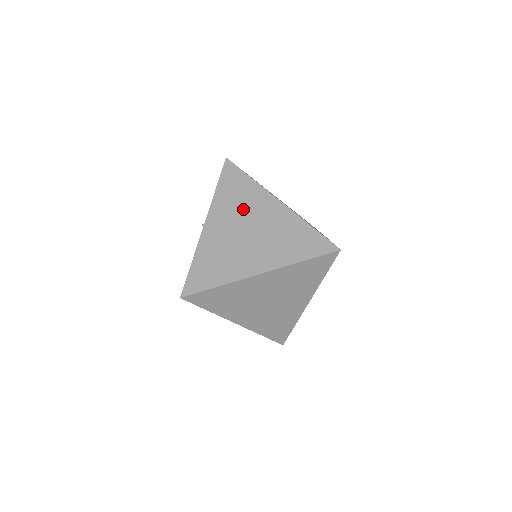
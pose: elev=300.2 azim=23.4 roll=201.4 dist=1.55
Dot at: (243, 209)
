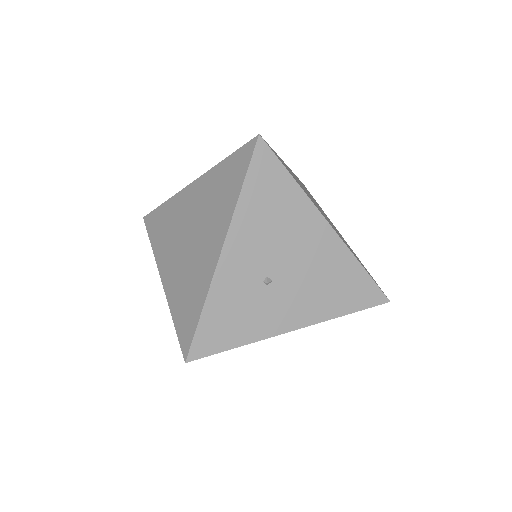
Dot at: occluded
